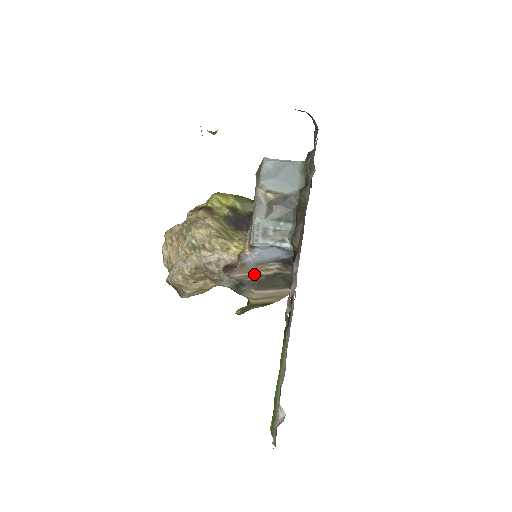
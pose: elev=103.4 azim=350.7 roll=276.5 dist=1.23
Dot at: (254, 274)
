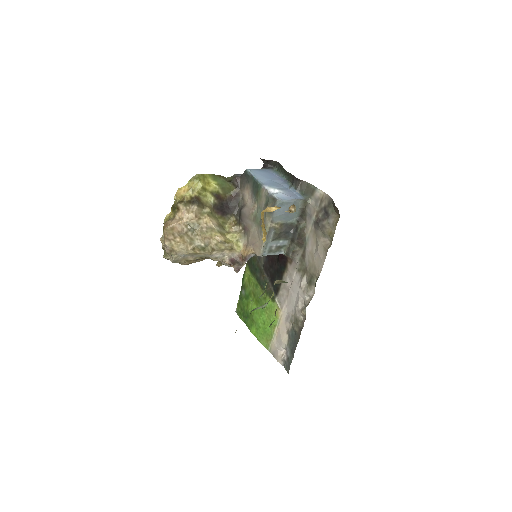
Dot at: occluded
